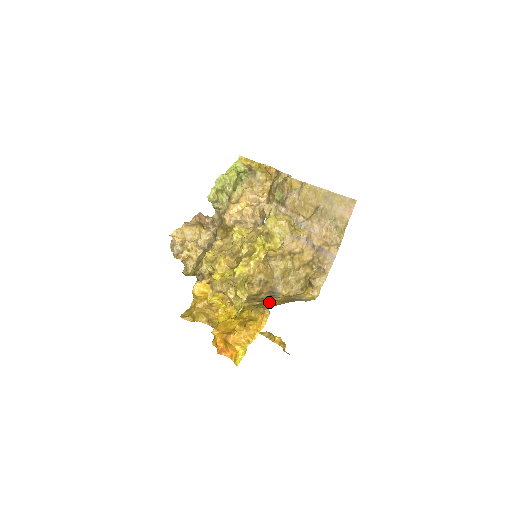
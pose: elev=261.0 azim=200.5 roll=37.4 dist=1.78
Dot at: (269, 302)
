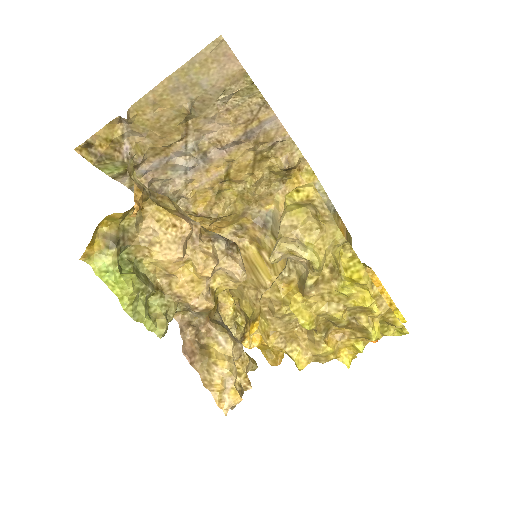
Dot at: occluded
